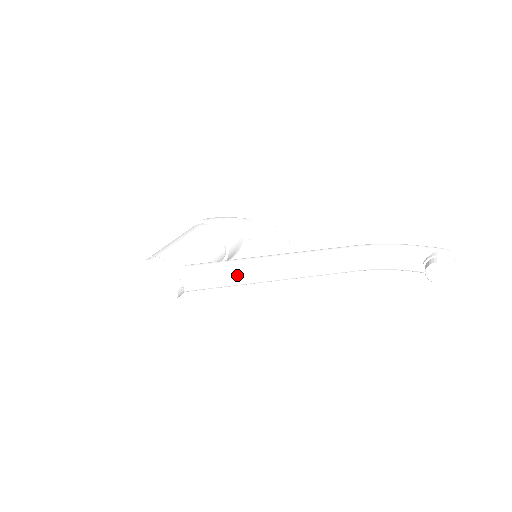
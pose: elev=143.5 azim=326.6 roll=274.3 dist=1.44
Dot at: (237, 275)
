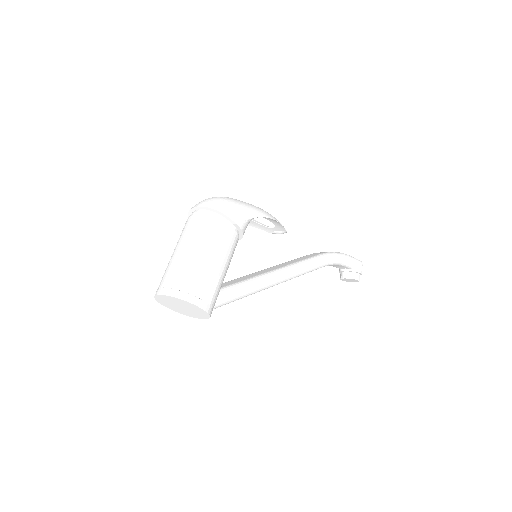
Dot at: occluded
